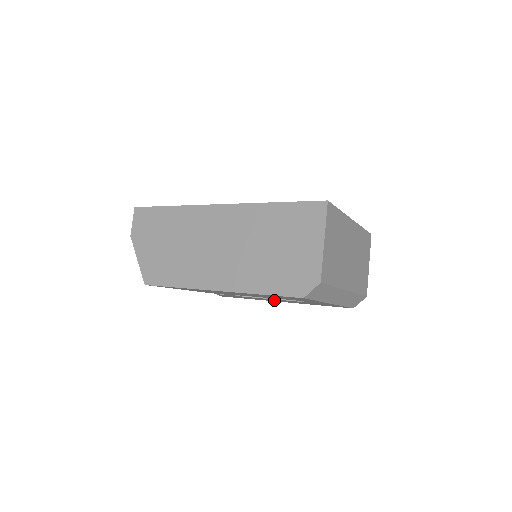
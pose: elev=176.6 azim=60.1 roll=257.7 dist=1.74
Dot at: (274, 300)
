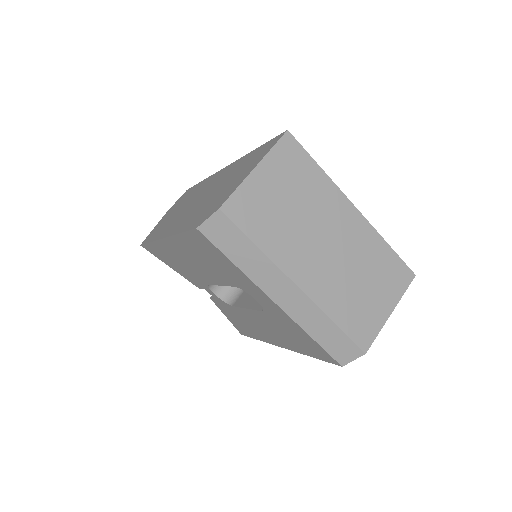
Dot at: (262, 328)
